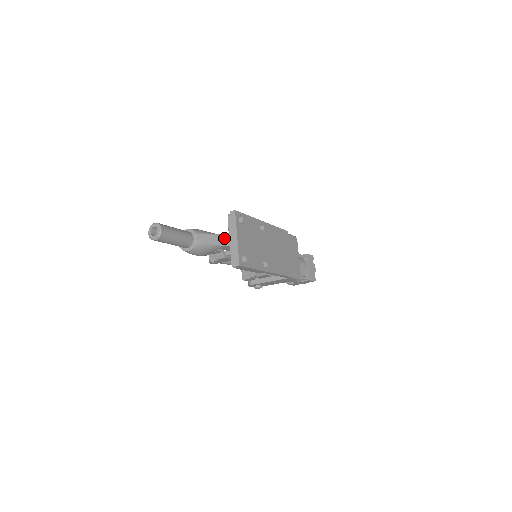
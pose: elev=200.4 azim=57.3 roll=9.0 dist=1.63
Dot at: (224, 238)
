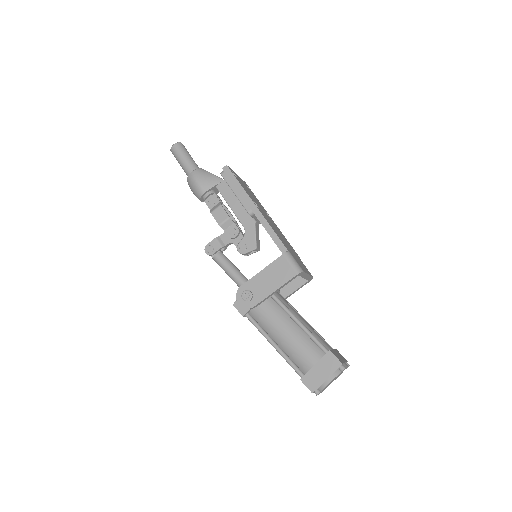
Dot at: occluded
